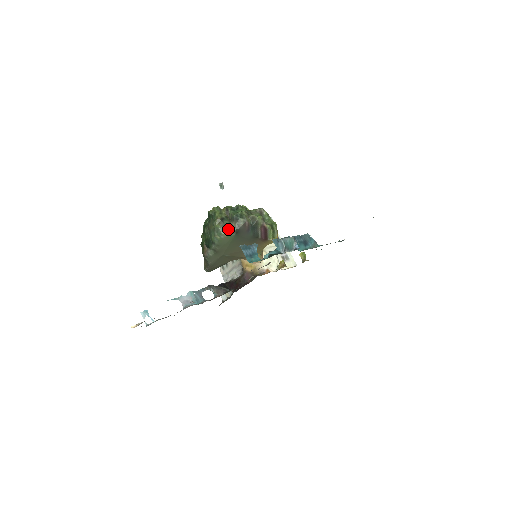
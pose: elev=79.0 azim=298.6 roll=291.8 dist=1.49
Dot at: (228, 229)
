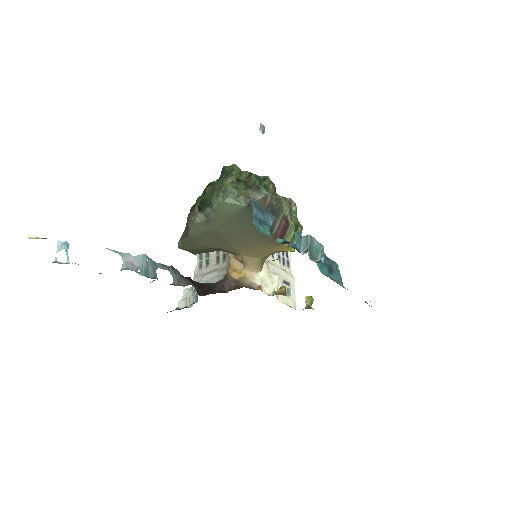
Dot at: (240, 194)
